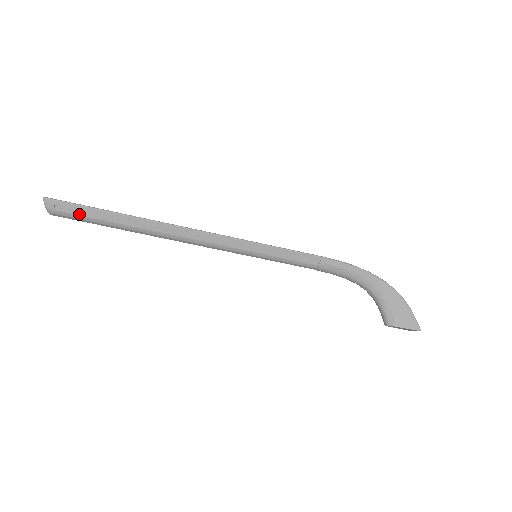
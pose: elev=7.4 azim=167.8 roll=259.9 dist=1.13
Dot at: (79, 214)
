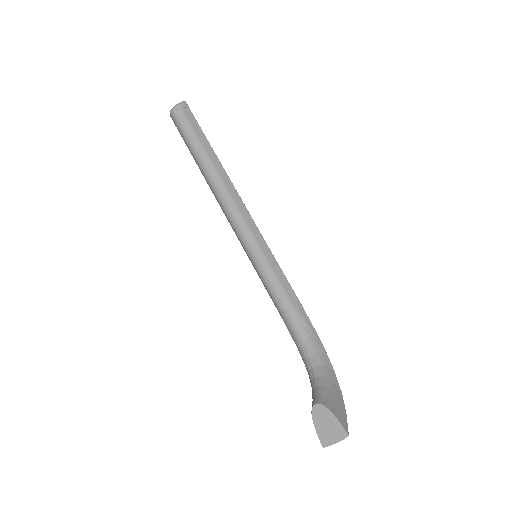
Dot at: (191, 123)
